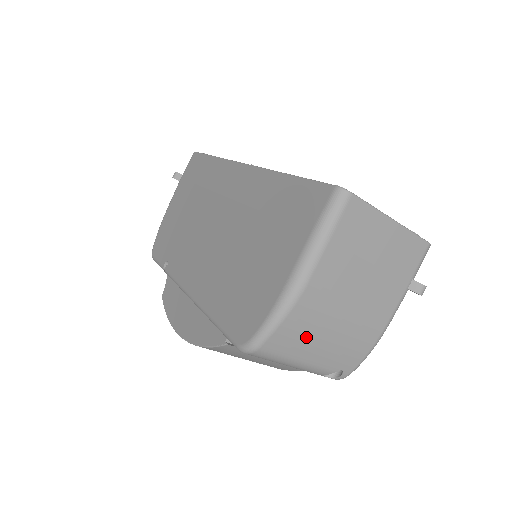
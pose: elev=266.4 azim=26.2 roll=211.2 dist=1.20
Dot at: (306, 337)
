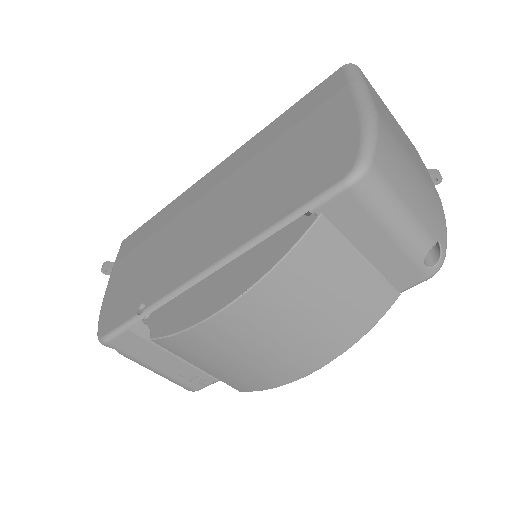
Dot at: (400, 167)
